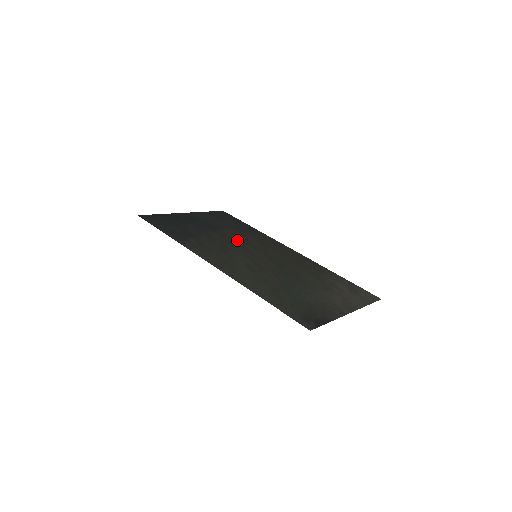
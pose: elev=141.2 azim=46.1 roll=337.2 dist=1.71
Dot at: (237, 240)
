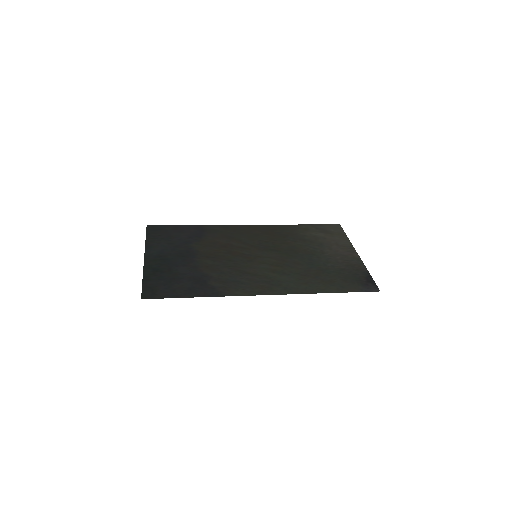
Dot at: (221, 251)
